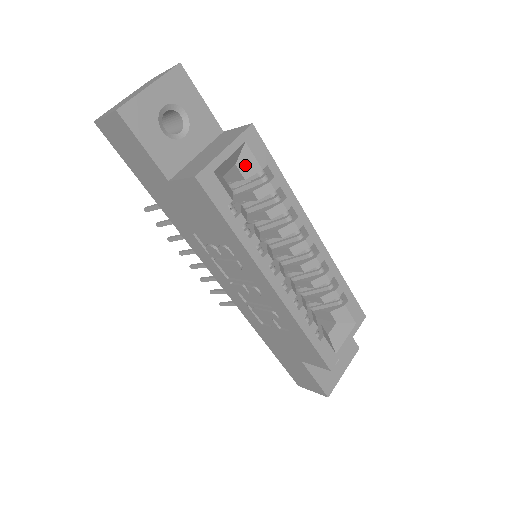
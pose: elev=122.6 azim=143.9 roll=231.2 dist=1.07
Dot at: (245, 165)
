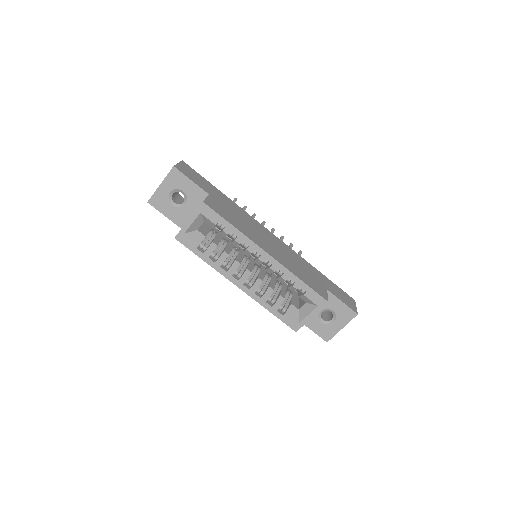
Dot at: (208, 222)
